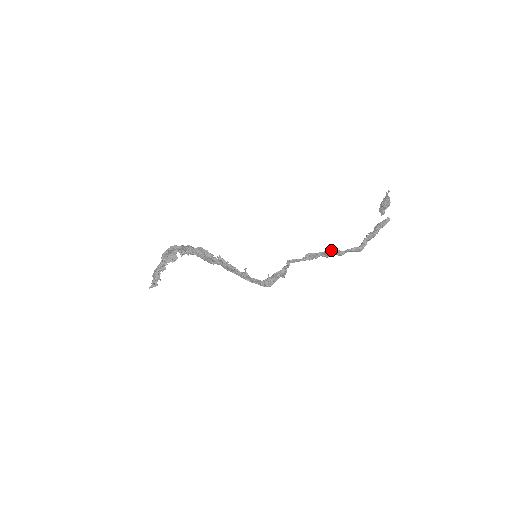
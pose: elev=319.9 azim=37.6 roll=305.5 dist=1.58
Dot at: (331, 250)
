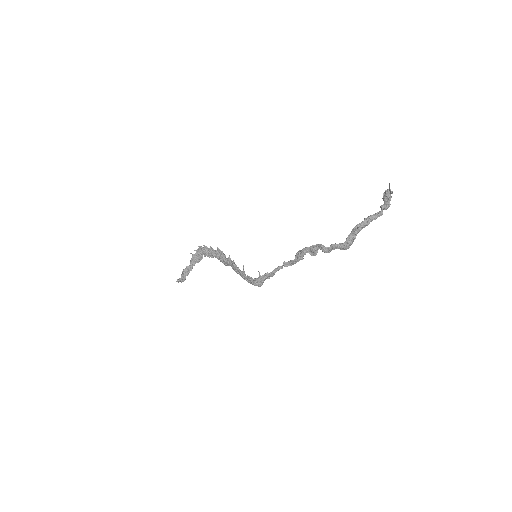
Dot at: (316, 246)
